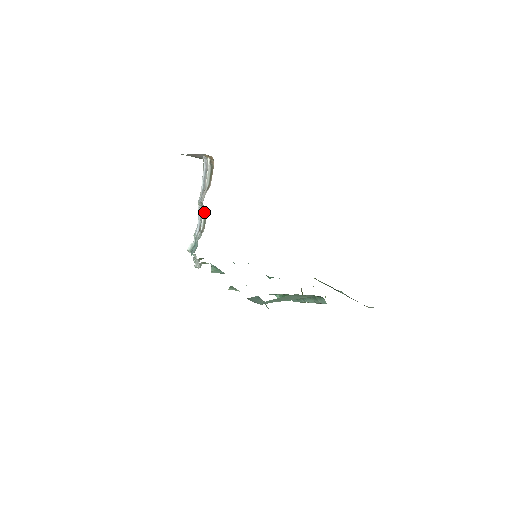
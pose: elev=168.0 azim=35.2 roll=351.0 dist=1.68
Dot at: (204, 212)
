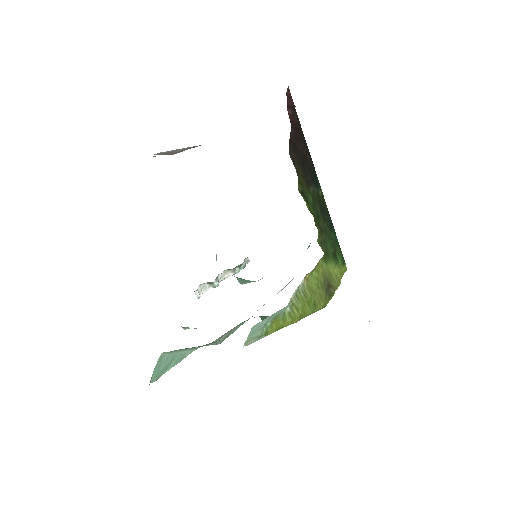
Dot at: occluded
